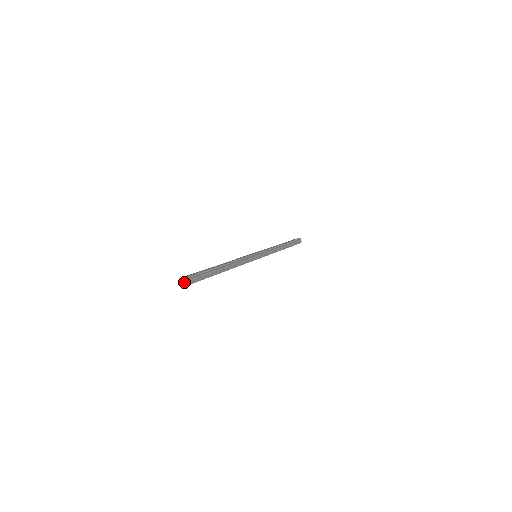
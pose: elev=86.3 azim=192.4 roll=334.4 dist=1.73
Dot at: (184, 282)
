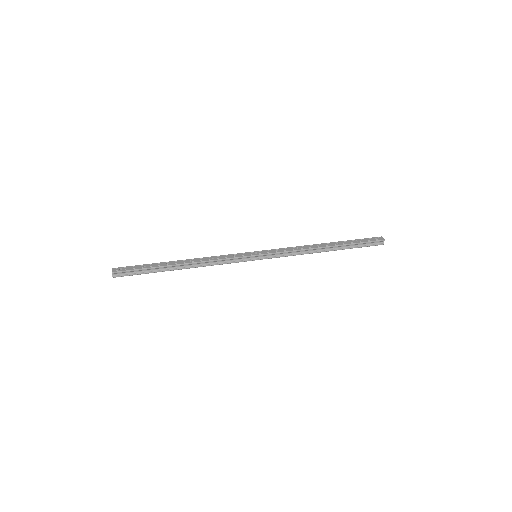
Dot at: (112, 274)
